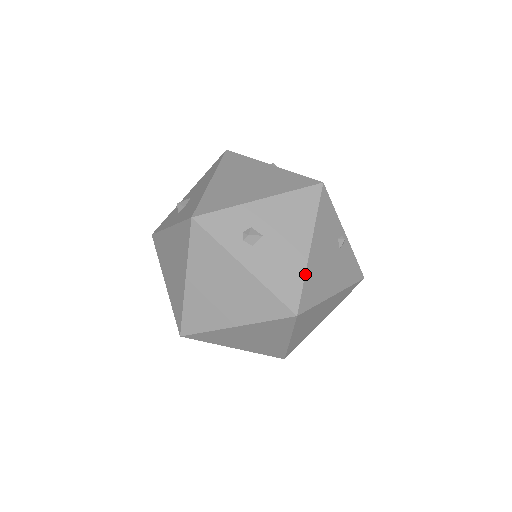
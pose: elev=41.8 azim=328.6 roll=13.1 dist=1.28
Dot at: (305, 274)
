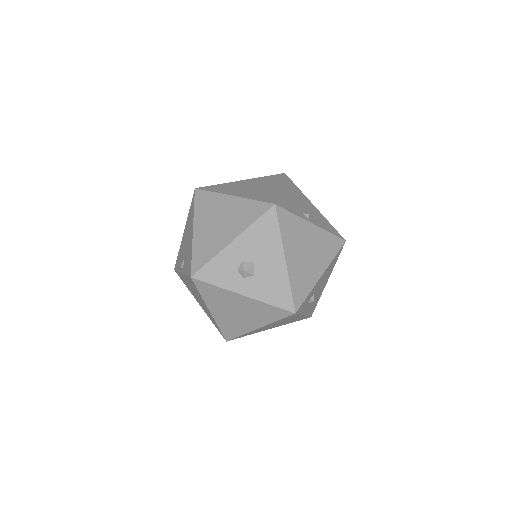
Dot at: occluded
